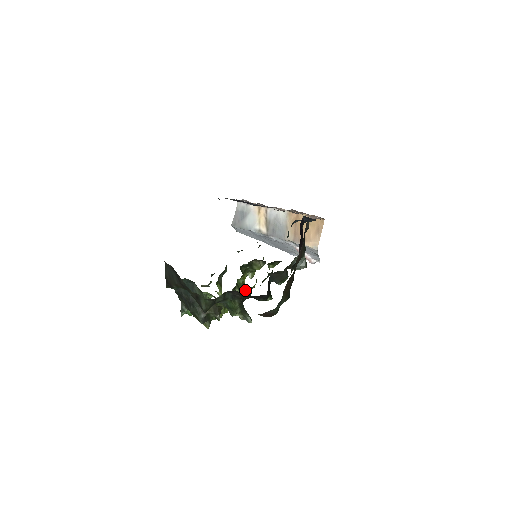
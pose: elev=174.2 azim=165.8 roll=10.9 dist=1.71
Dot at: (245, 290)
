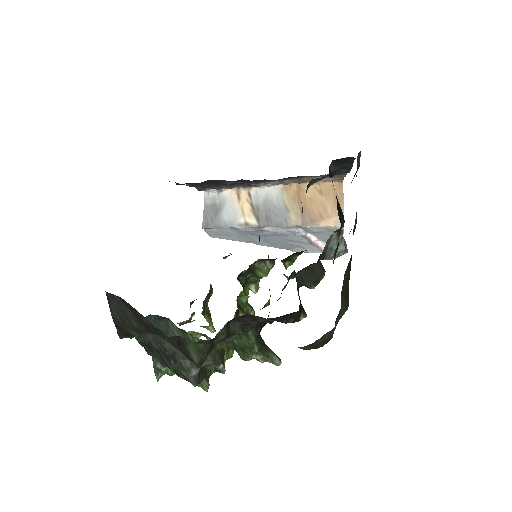
Dot at: (251, 313)
